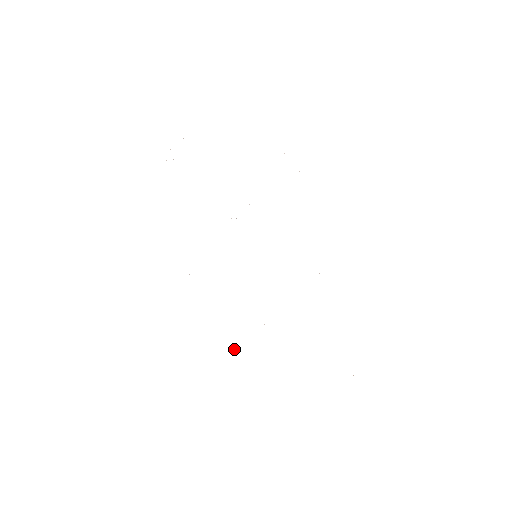
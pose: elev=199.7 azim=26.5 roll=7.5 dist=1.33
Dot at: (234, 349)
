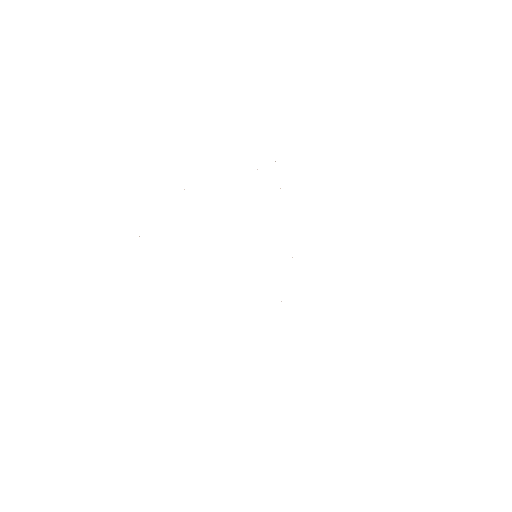
Dot at: occluded
